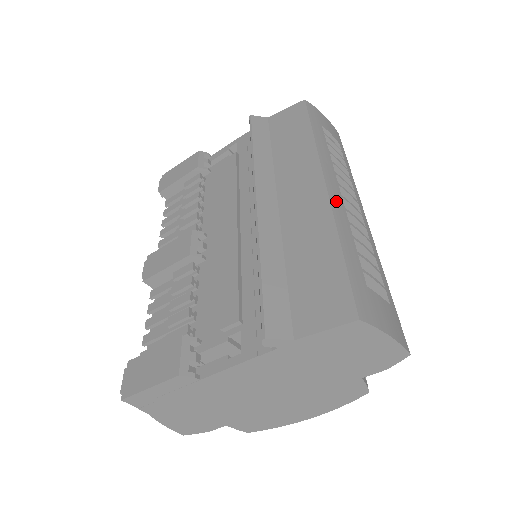
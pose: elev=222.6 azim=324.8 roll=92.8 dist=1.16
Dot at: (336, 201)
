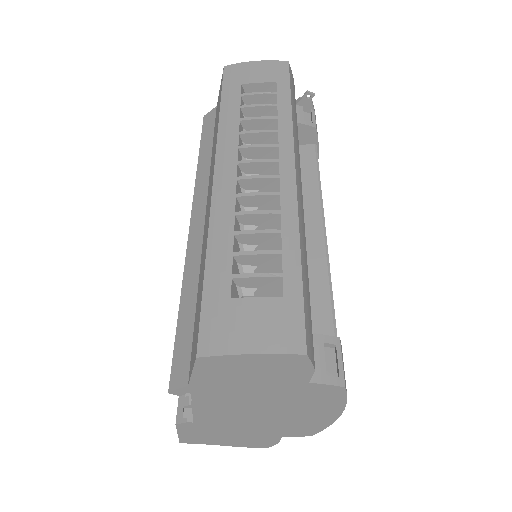
Dot at: (222, 195)
